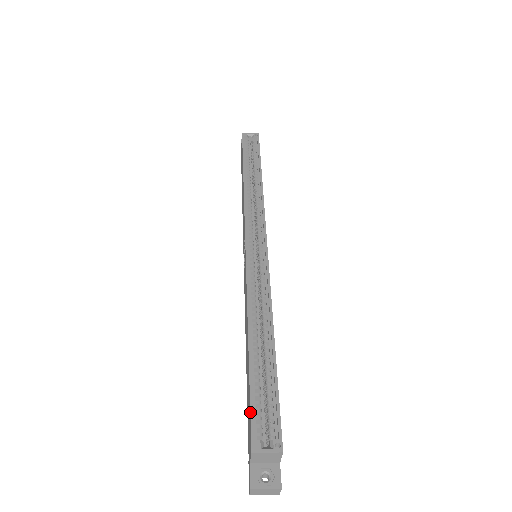
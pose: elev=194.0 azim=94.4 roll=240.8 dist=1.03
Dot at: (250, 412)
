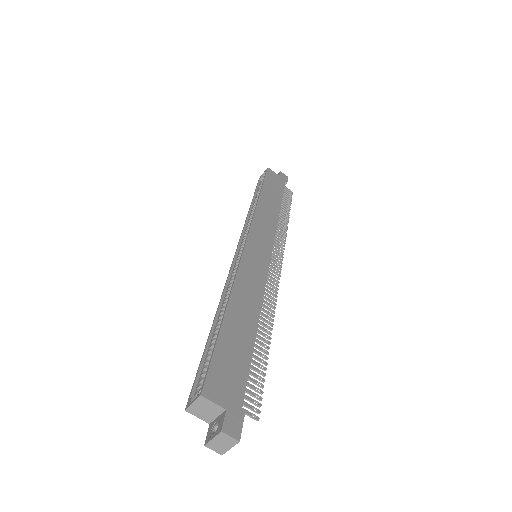
Dot at: occluded
